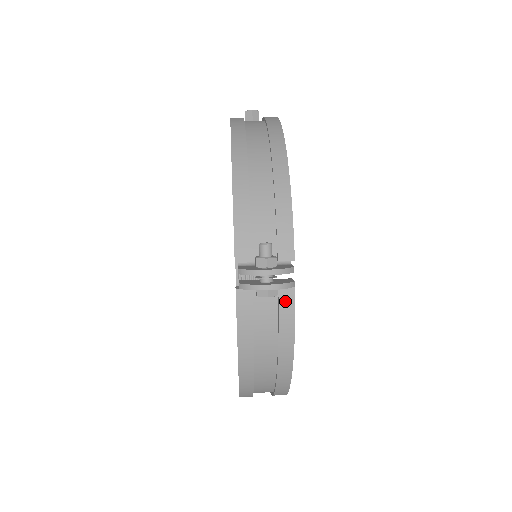
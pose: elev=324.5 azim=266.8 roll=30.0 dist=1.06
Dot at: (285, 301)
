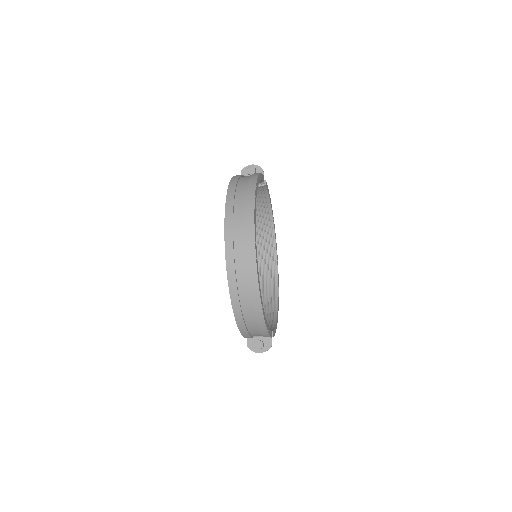
Dot at: occluded
